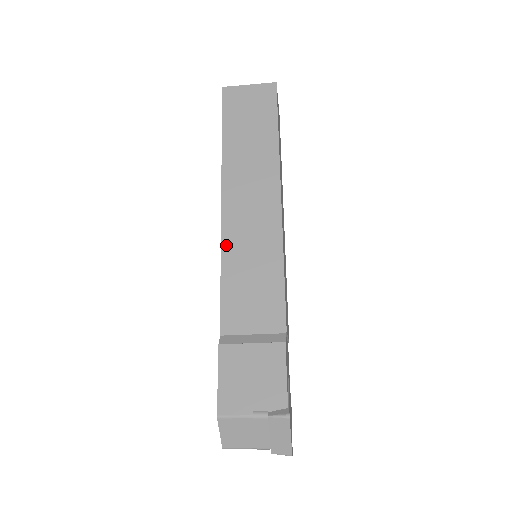
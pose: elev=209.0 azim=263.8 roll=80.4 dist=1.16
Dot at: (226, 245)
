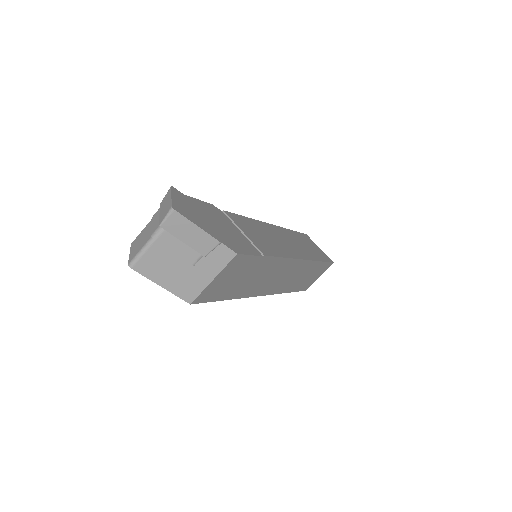
Dot at: occluded
